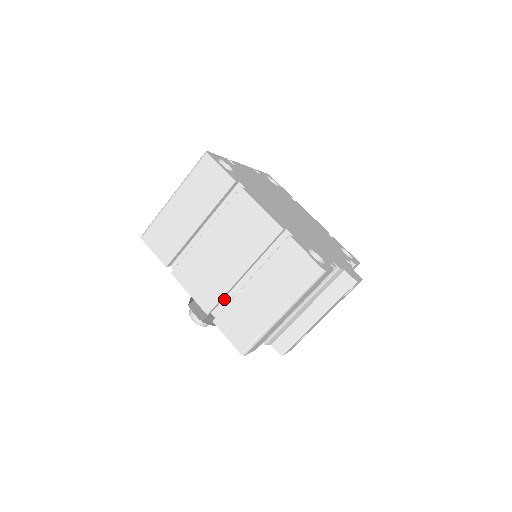
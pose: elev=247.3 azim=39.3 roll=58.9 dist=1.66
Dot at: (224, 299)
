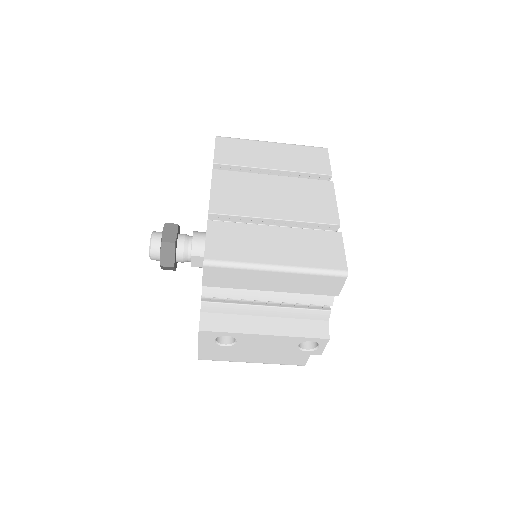
Dot at: occluded
